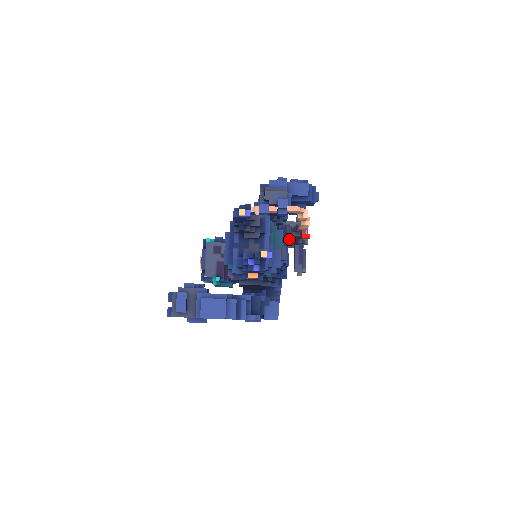
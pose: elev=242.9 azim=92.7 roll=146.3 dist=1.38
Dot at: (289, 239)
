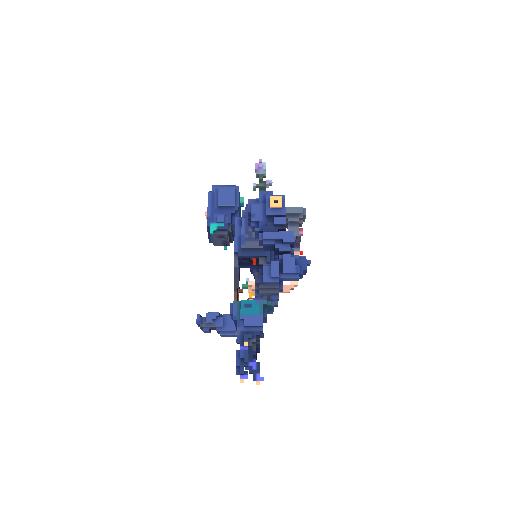
Dot at: occluded
